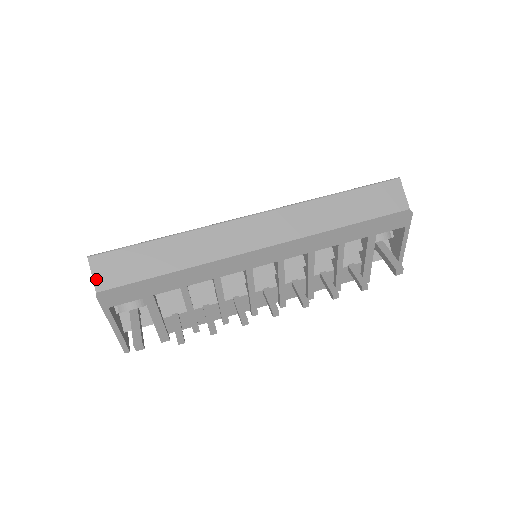
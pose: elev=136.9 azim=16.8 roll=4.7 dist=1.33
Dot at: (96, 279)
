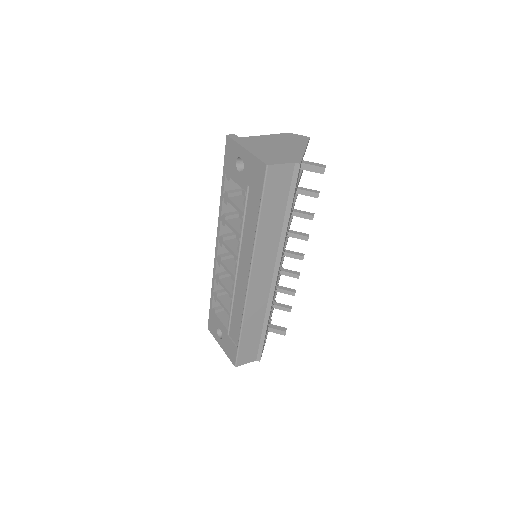
Dot at: (249, 362)
